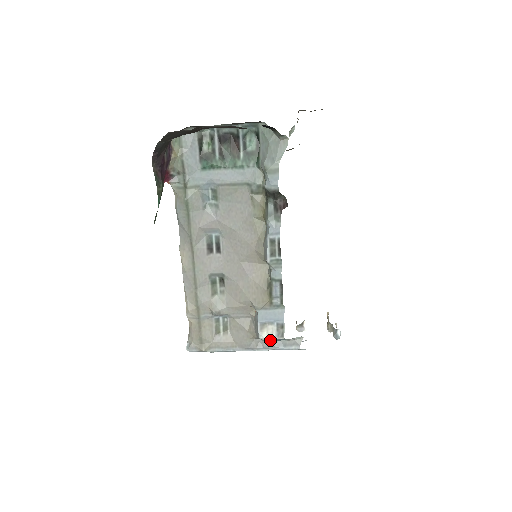
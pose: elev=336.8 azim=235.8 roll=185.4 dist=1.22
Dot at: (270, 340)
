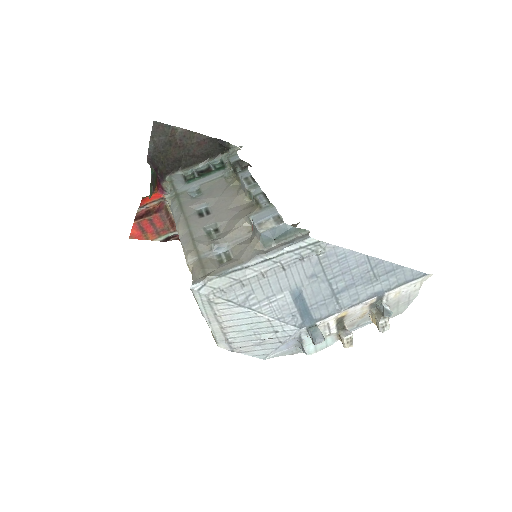
Dot at: (272, 230)
